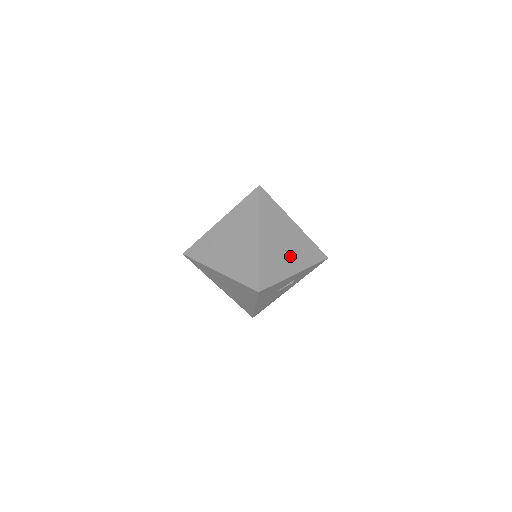
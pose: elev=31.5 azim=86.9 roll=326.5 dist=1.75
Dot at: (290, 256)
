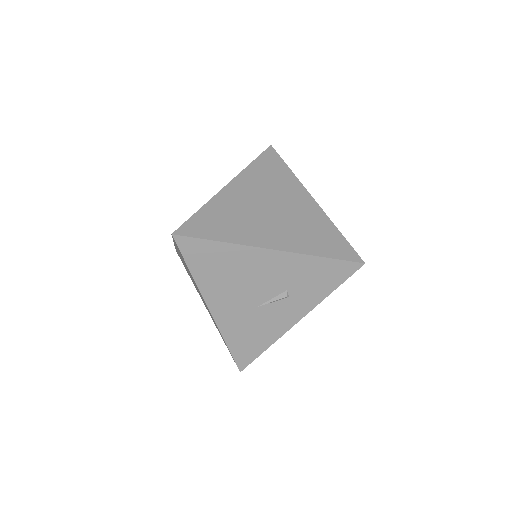
Dot at: (278, 305)
